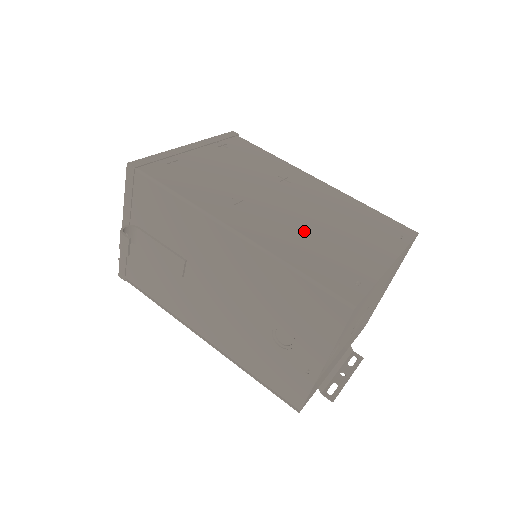
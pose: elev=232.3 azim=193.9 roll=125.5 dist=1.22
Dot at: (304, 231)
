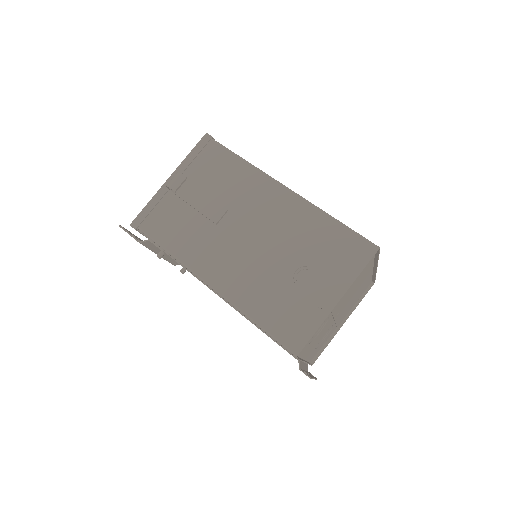
Dot at: occluded
